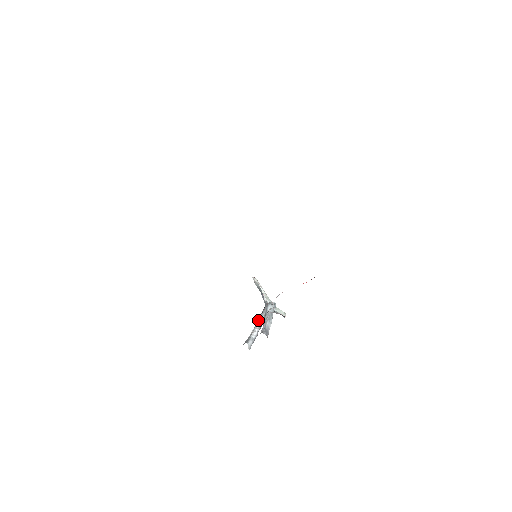
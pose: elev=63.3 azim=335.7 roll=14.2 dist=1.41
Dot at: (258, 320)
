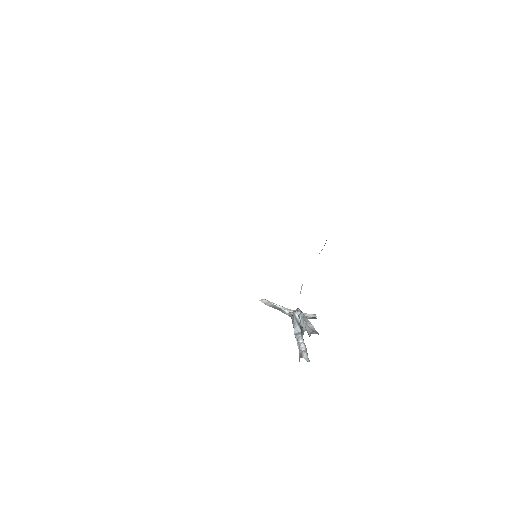
Dot at: (295, 334)
